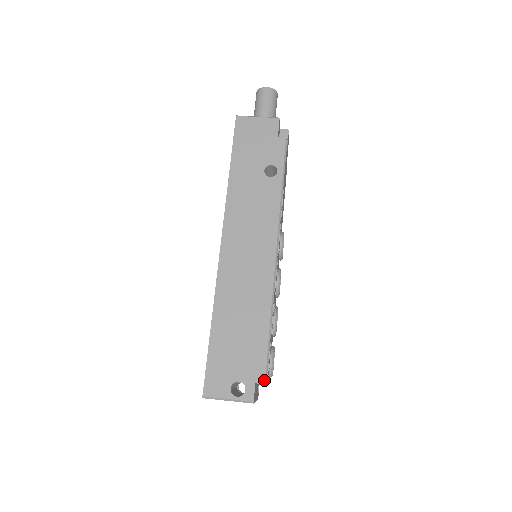
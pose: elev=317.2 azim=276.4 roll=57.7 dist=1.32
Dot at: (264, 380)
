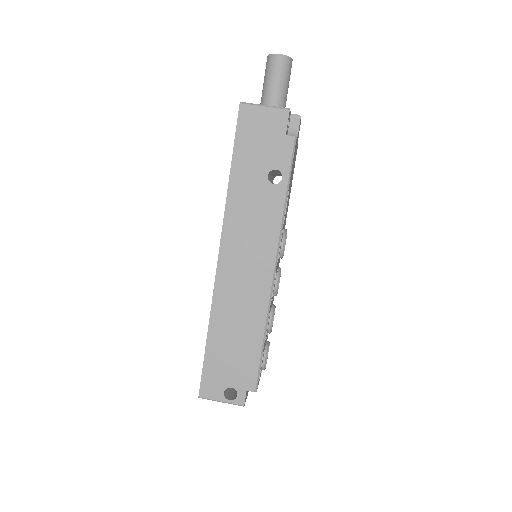
Dot at: (255, 389)
